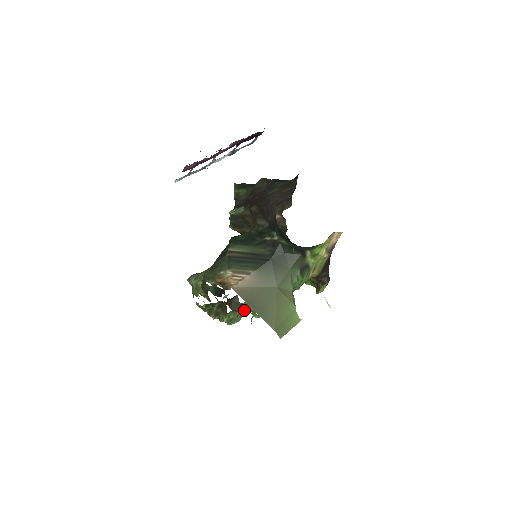
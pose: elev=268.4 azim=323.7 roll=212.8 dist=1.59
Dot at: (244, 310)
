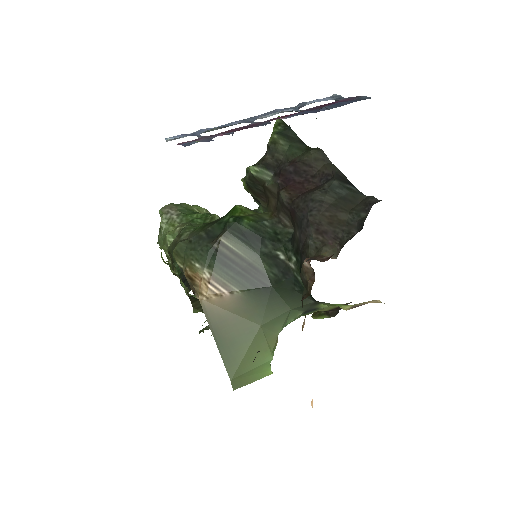
Dot at: occluded
